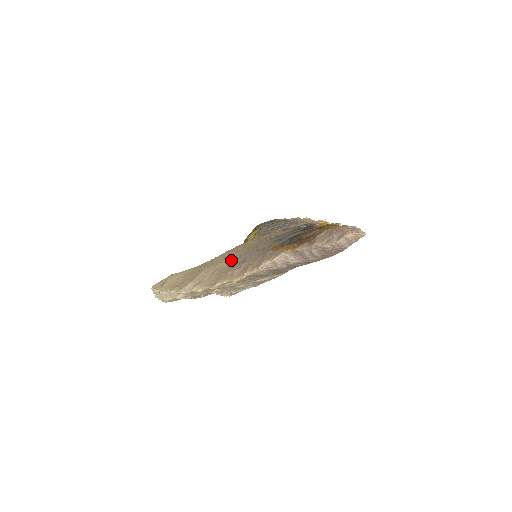
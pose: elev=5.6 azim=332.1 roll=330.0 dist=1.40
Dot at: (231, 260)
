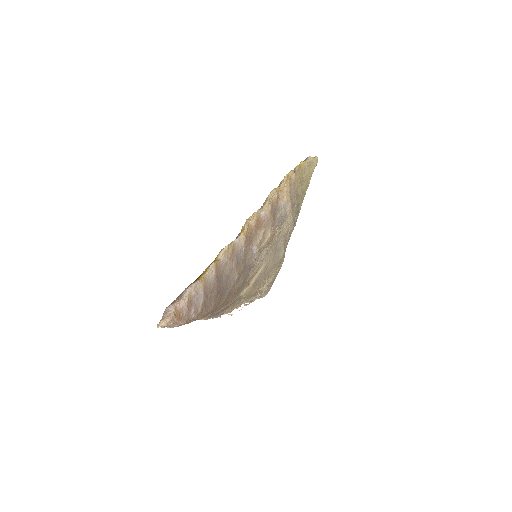
Dot at: occluded
